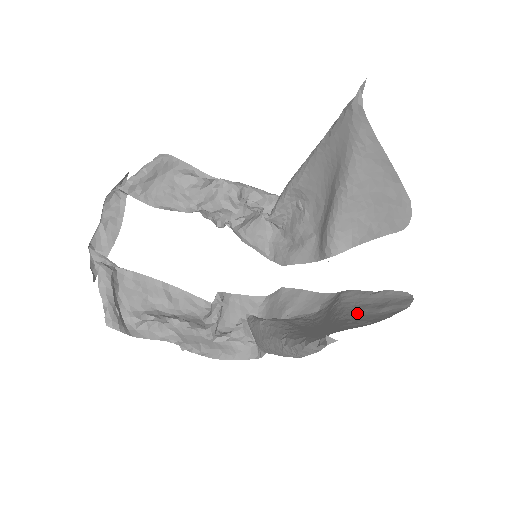
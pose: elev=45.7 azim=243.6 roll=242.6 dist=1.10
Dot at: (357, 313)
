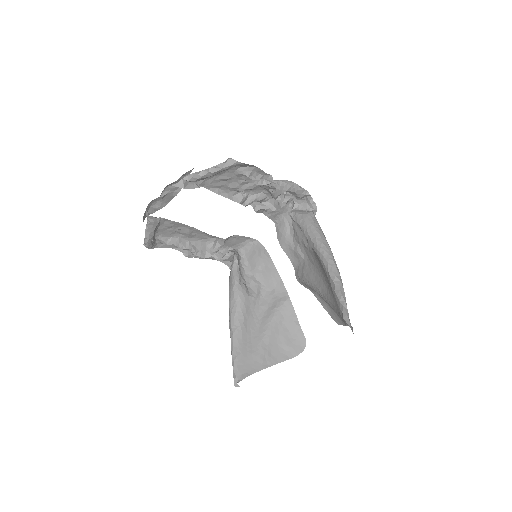
Dot at: (275, 338)
